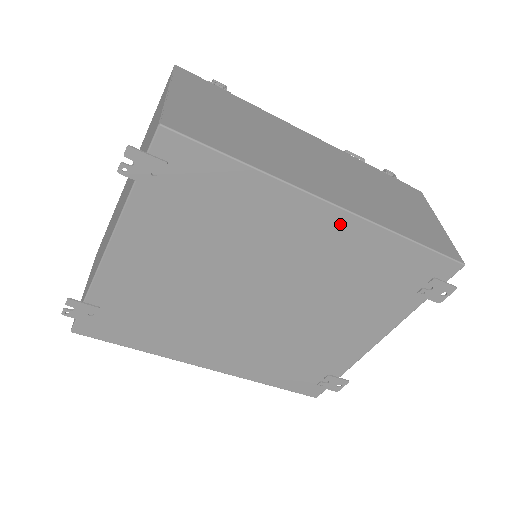
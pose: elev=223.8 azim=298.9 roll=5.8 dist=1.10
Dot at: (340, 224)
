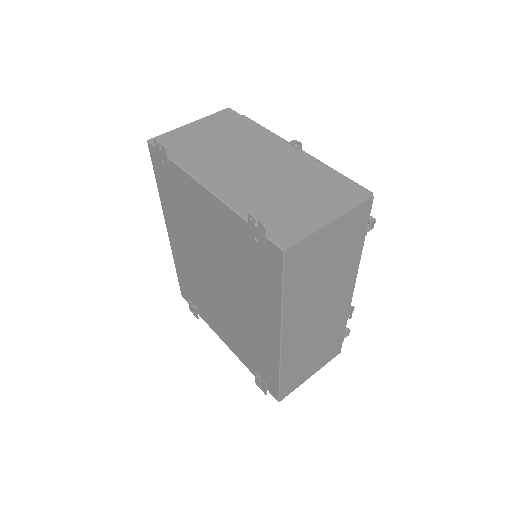
Dot at: (273, 342)
